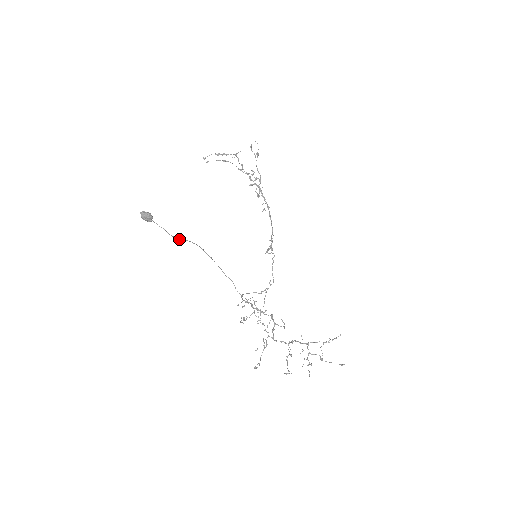
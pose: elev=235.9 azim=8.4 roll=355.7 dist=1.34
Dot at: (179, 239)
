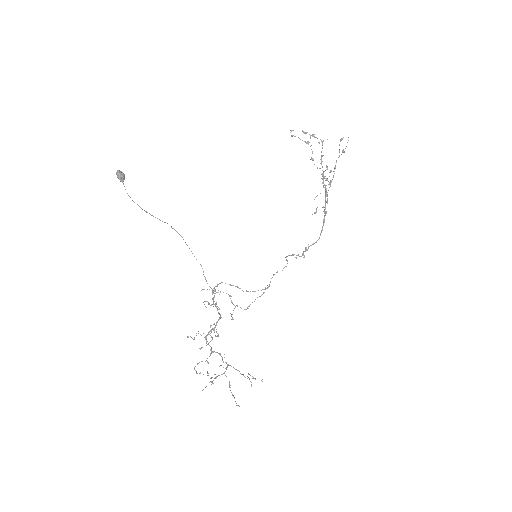
Dot at: occluded
